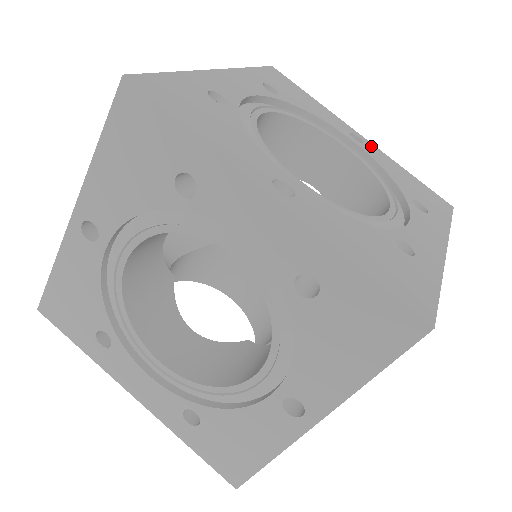
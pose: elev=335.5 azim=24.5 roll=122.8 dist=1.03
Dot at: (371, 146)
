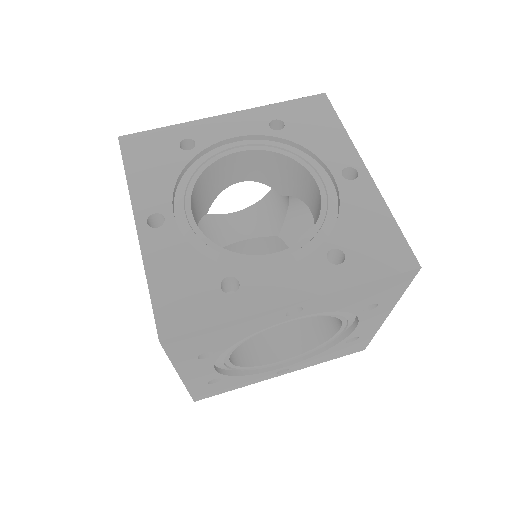
Dot at: (364, 183)
